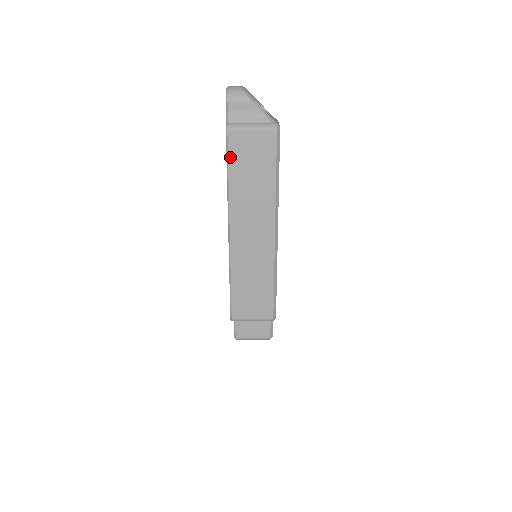
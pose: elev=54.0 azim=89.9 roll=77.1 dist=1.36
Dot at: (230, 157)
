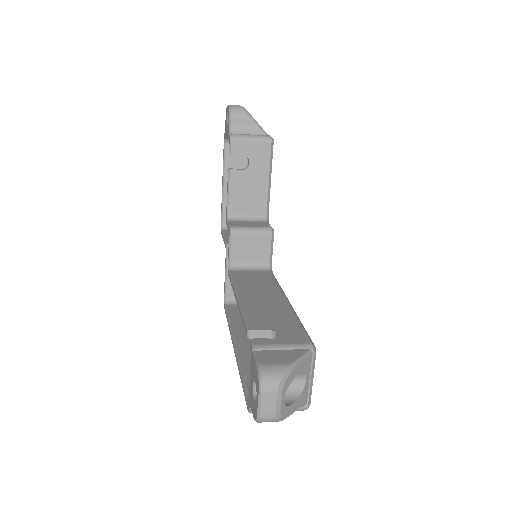
Dot at: occluded
